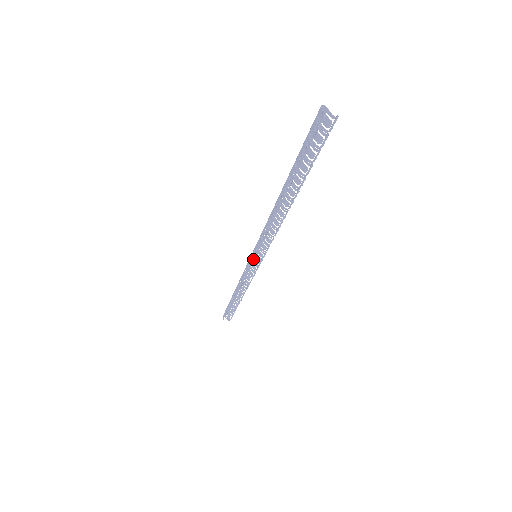
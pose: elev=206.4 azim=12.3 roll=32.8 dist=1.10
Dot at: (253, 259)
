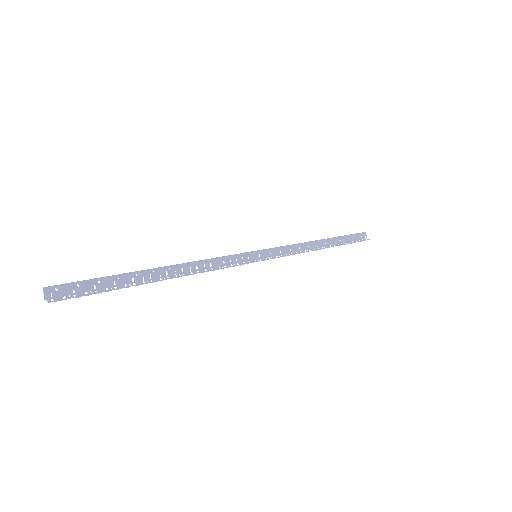
Dot at: (255, 257)
